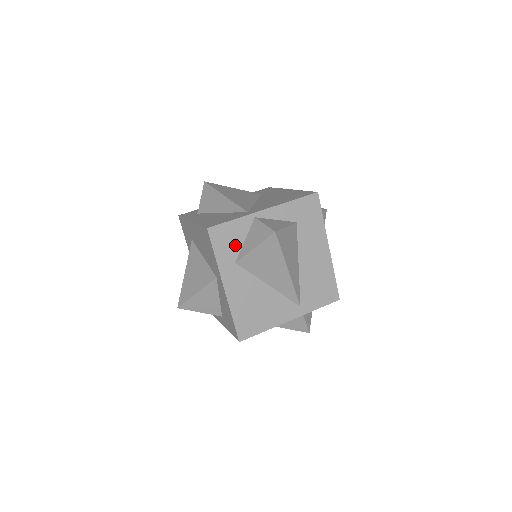
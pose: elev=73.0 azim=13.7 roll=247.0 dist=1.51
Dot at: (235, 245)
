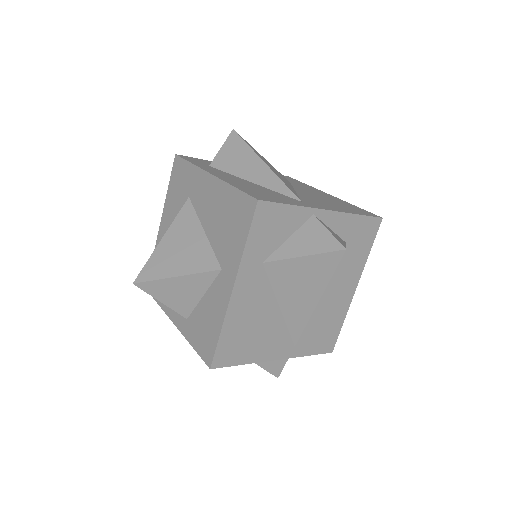
Dot at: (275, 239)
